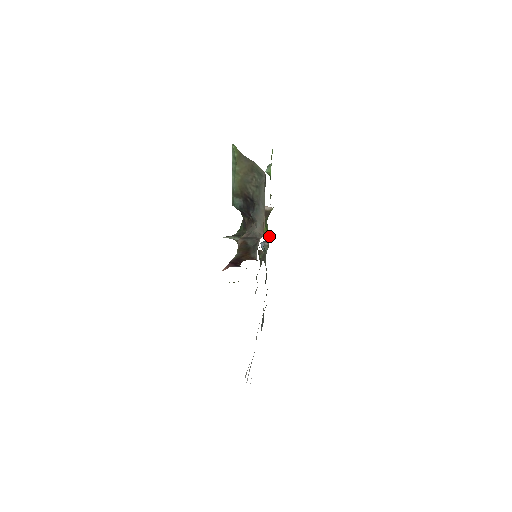
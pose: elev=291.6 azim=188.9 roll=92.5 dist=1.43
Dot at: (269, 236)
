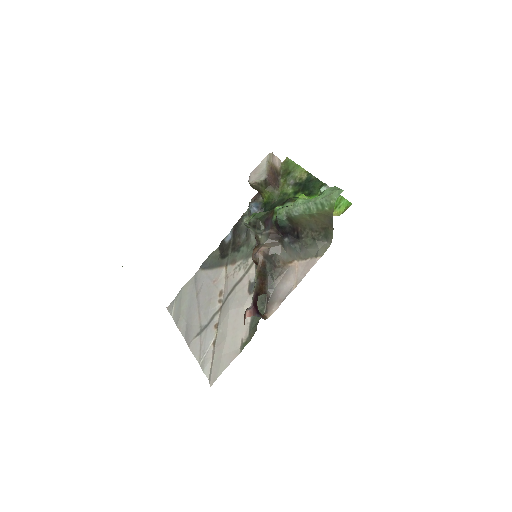
Dot at: (262, 196)
